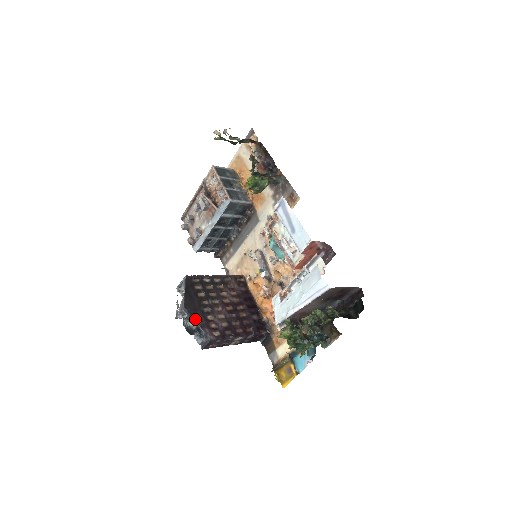
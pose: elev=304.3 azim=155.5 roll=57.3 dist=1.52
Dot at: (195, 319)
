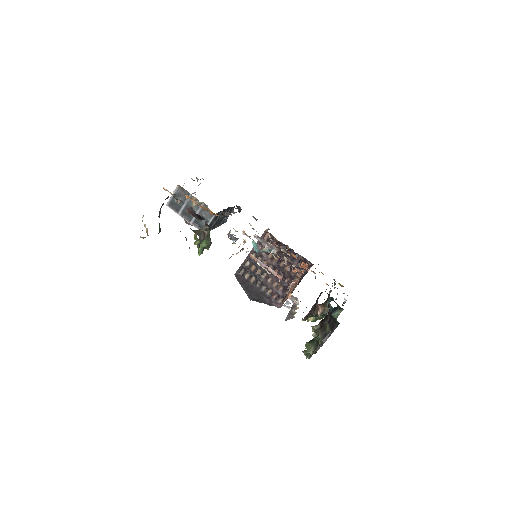
Dot at: (262, 302)
